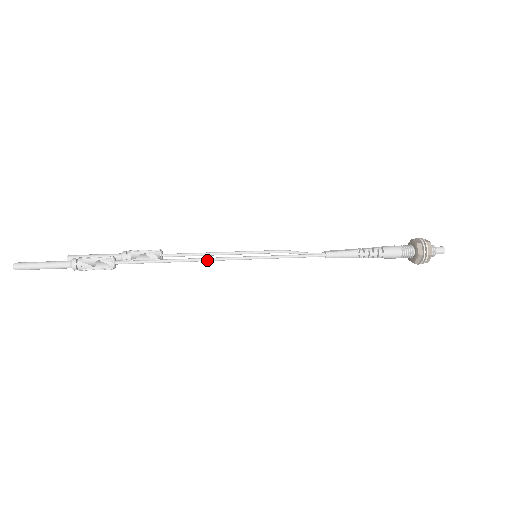
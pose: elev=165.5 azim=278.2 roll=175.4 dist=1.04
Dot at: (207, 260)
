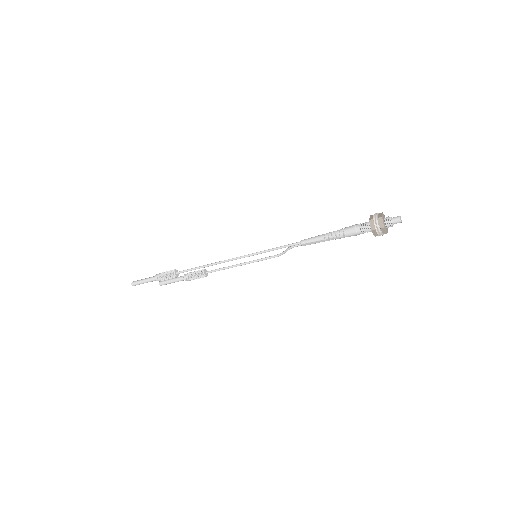
Dot at: (224, 261)
